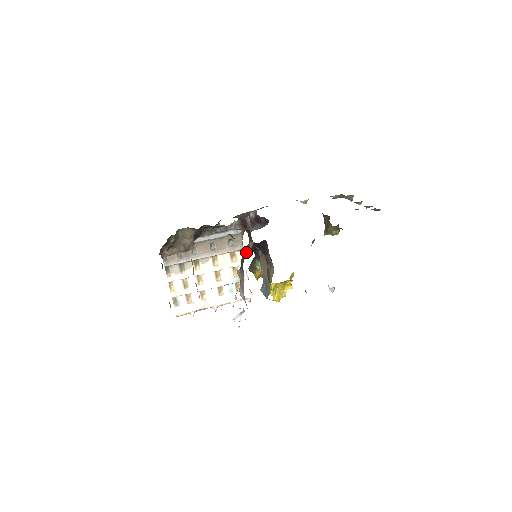
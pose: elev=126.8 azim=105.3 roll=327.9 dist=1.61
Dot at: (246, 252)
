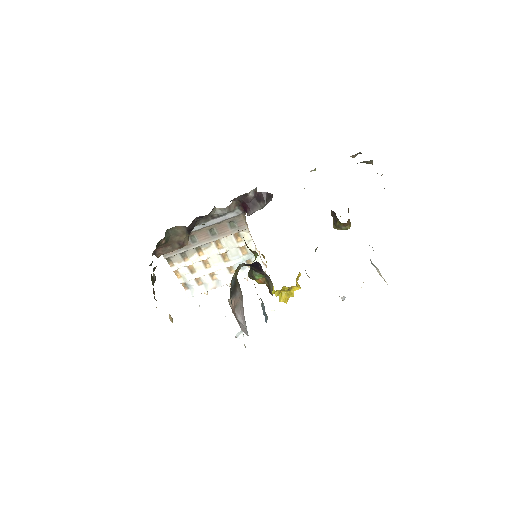
Dot at: (238, 271)
